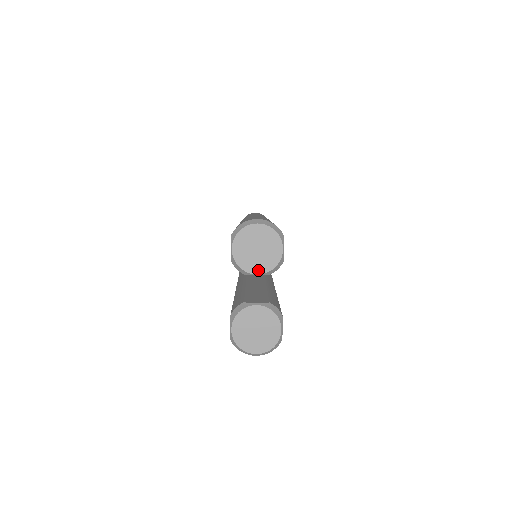
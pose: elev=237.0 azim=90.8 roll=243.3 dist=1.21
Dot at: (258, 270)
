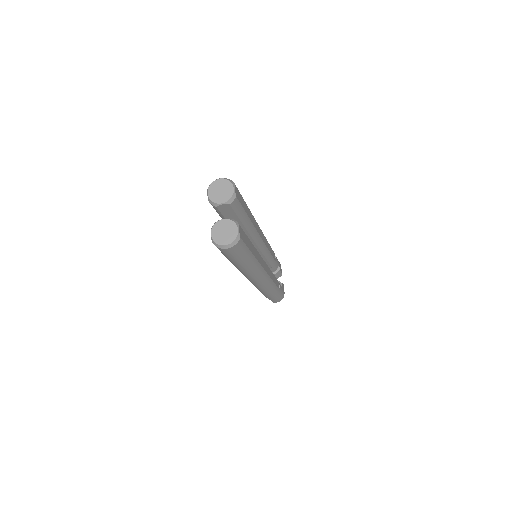
Dot at: (222, 201)
